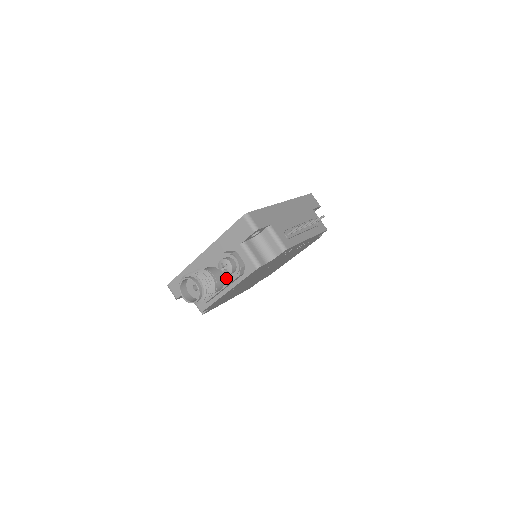
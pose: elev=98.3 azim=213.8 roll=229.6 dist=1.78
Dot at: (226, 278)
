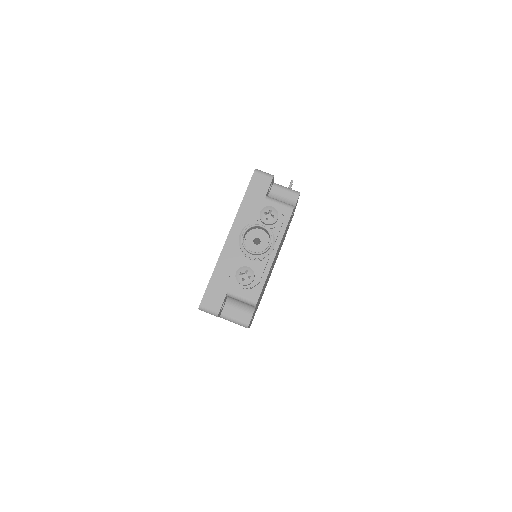
Dot at: occluded
